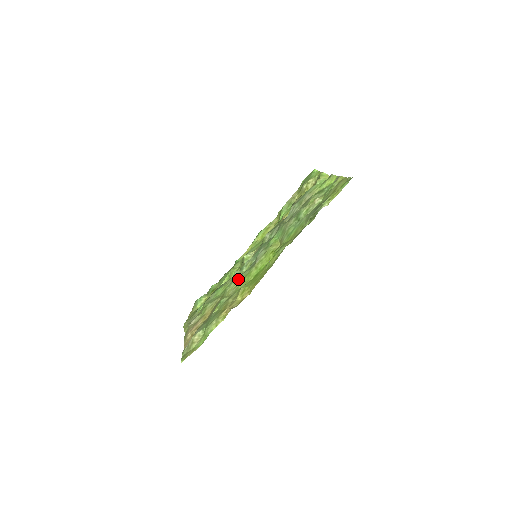
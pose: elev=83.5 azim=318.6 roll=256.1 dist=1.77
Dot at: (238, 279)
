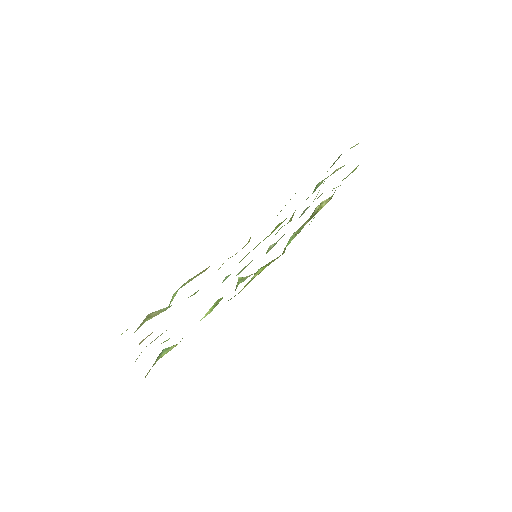
Dot at: occluded
